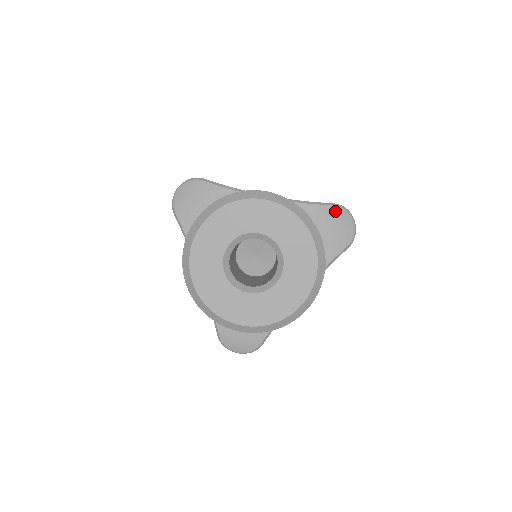
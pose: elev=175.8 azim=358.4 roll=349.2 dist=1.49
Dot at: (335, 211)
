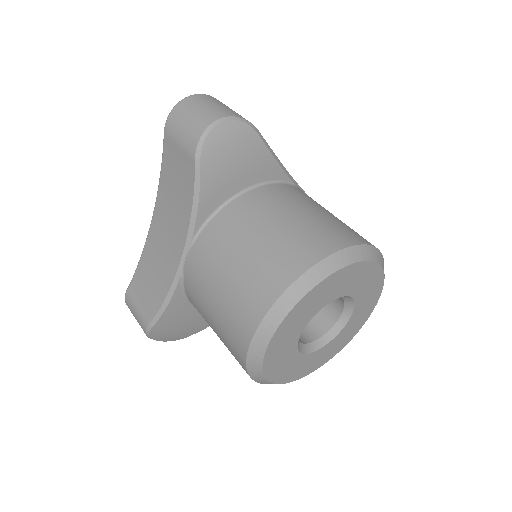
Dot at: occluded
